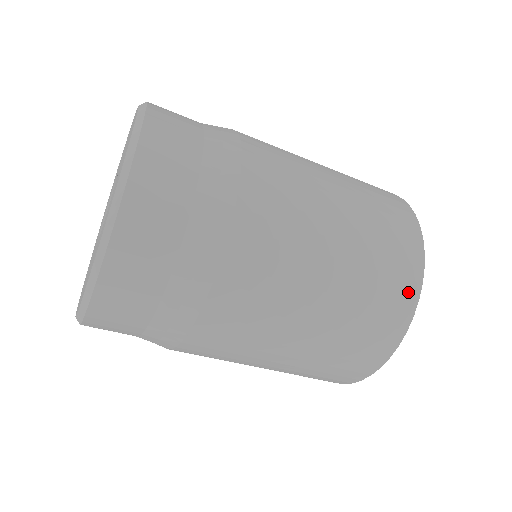
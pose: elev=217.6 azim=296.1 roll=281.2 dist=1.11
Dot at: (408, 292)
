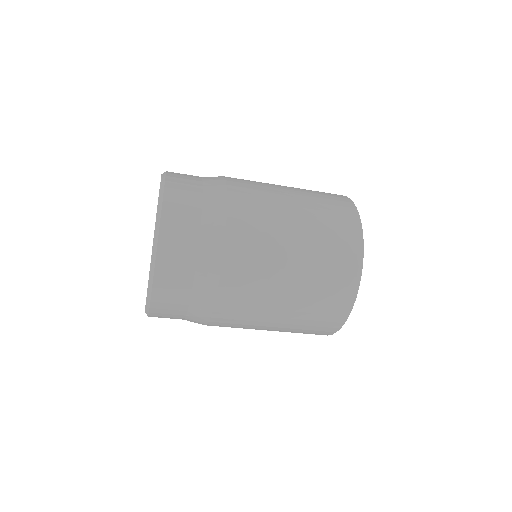
Dot at: (344, 304)
